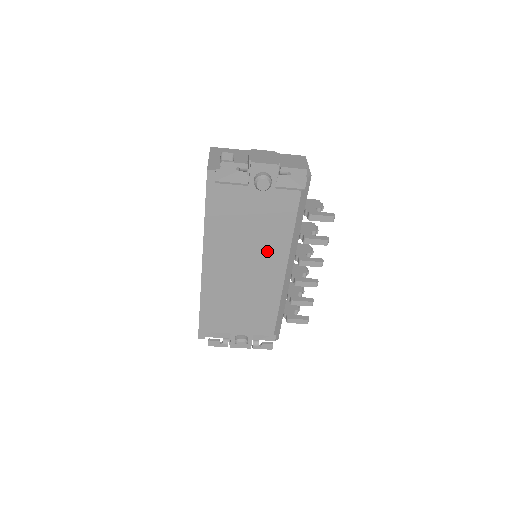
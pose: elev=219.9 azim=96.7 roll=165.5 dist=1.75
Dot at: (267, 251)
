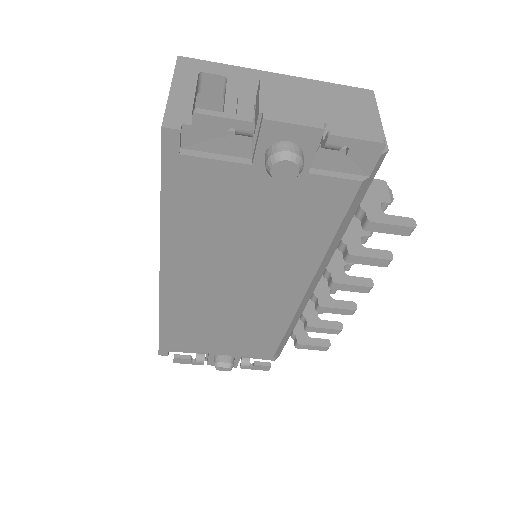
Dot at: (277, 267)
